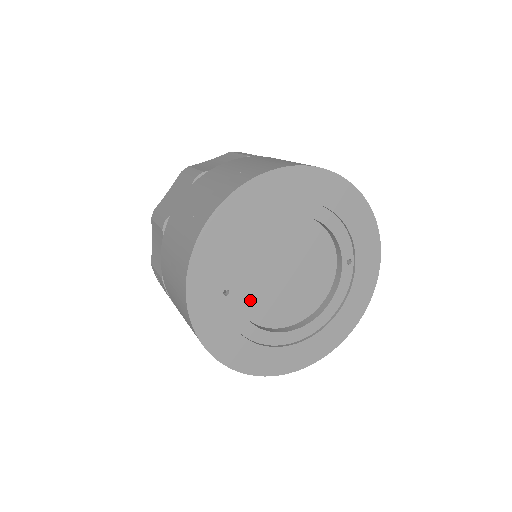
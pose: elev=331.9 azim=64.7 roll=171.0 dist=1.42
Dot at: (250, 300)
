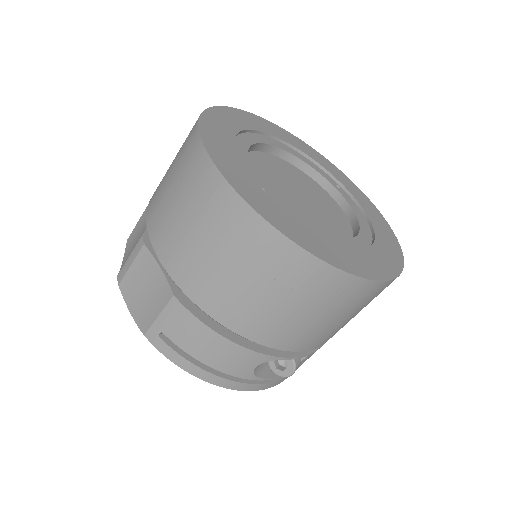
Dot at: occluded
